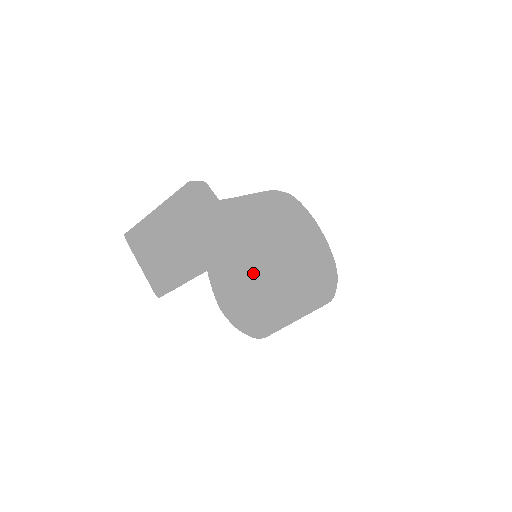
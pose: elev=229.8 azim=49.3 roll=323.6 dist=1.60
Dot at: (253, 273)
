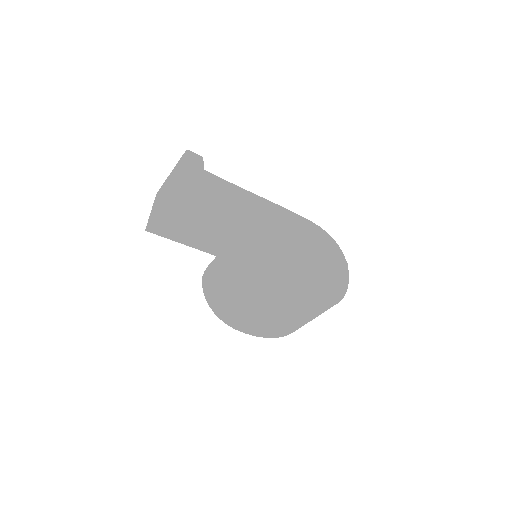
Dot at: (227, 248)
